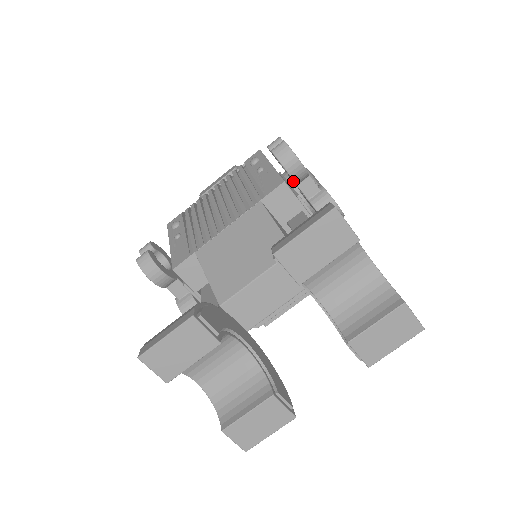
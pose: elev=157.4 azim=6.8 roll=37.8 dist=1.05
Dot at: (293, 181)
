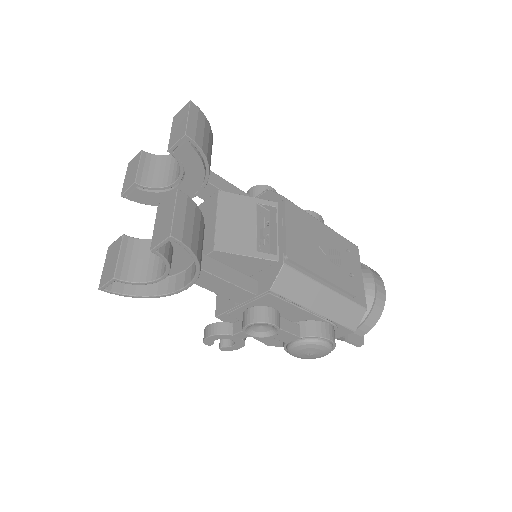
Dot at: occluded
